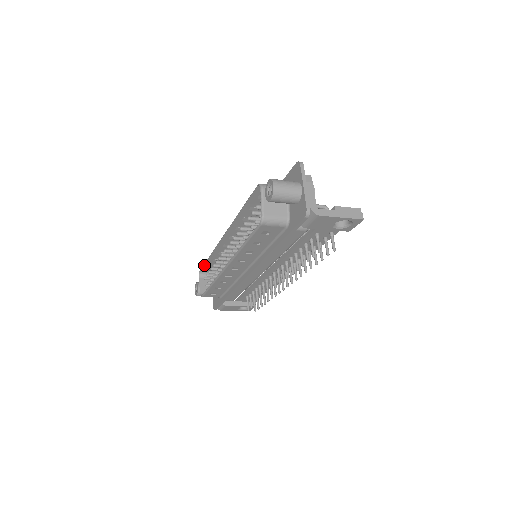
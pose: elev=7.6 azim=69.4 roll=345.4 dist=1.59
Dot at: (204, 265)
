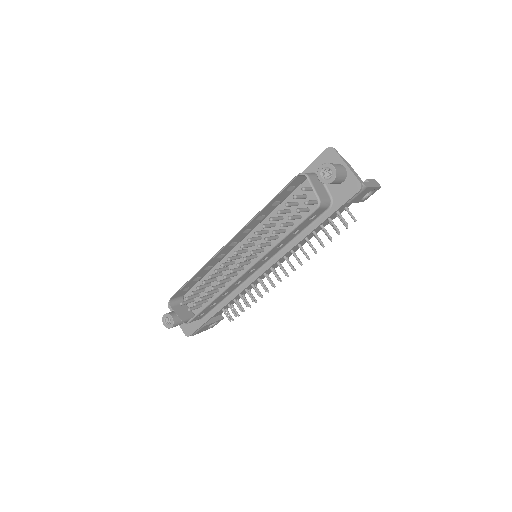
Dot at: (181, 289)
